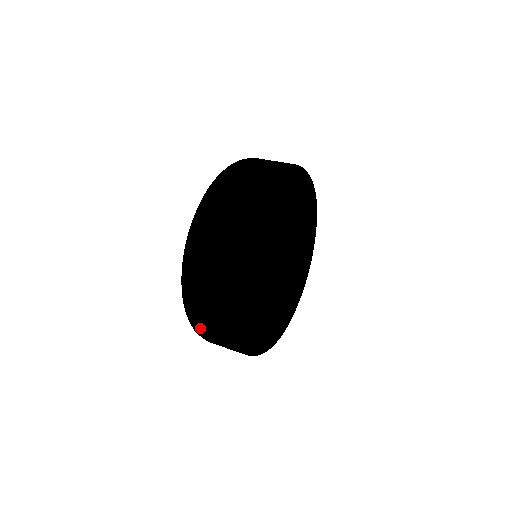
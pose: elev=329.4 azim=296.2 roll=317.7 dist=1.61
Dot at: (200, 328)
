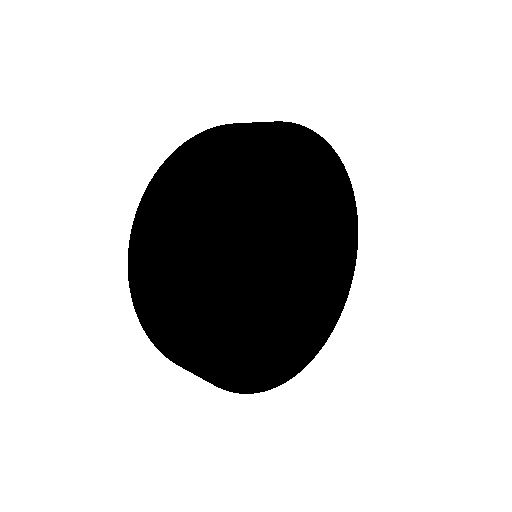
Dot at: (139, 304)
